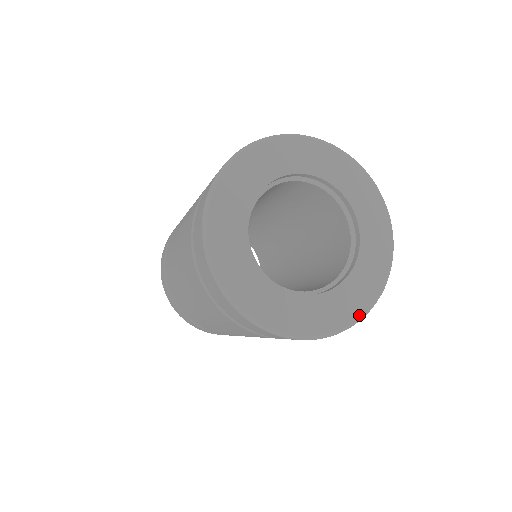
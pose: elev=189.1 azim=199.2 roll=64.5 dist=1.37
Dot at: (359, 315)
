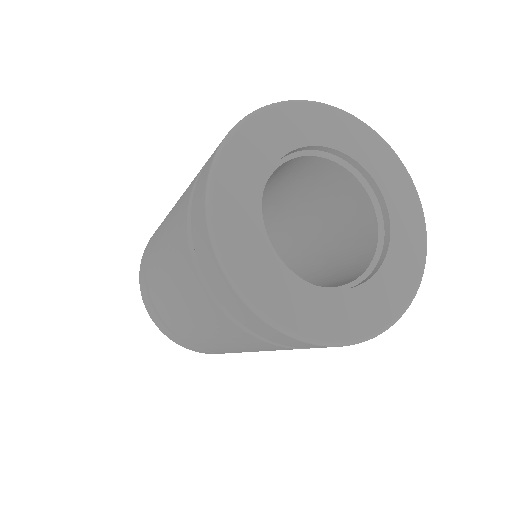
Dot at: (422, 259)
